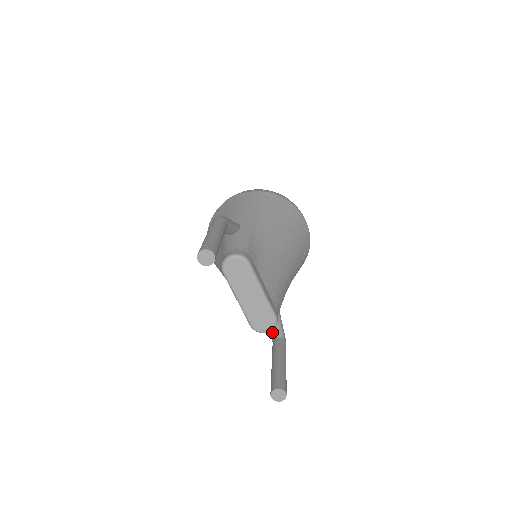
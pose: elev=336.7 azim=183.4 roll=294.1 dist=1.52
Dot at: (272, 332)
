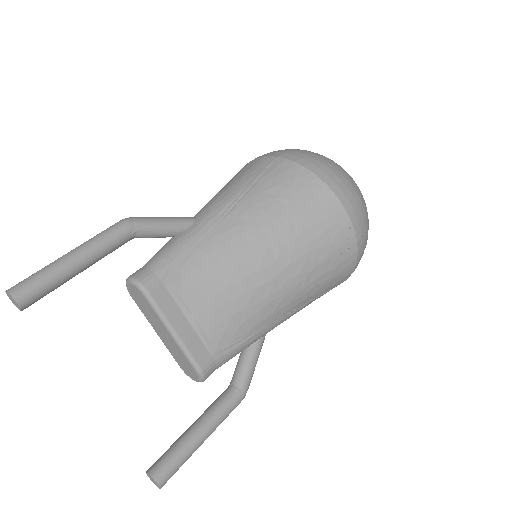
Dot at: (233, 374)
